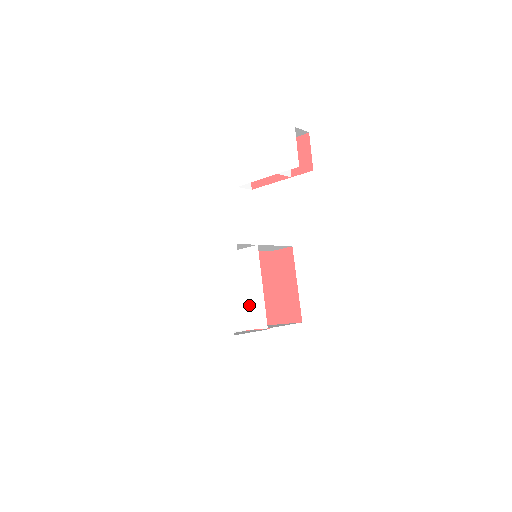
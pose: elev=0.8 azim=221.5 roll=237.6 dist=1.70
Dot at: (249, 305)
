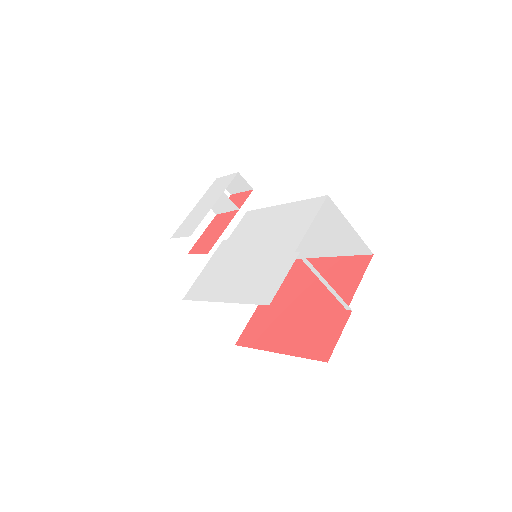
Dot at: (285, 223)
